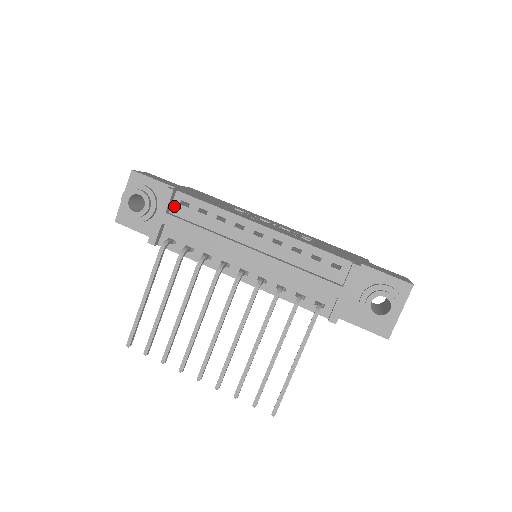
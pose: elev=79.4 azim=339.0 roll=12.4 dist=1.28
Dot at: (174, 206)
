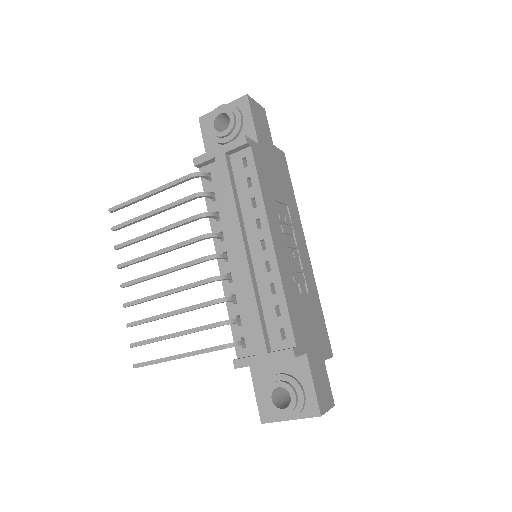
Dot at: (237, 155)
